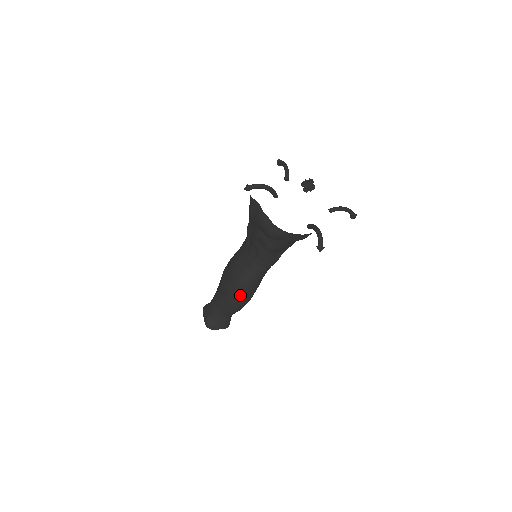
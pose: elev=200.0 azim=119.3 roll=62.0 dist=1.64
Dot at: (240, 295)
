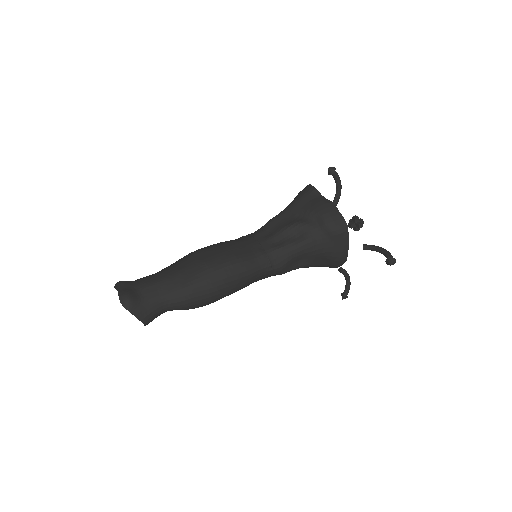
Dot at: (222, 280)
